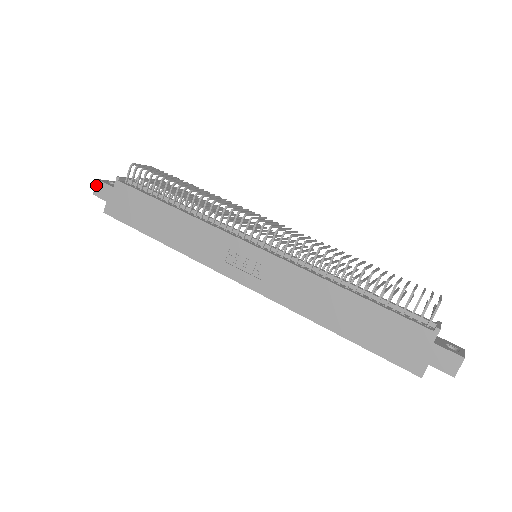
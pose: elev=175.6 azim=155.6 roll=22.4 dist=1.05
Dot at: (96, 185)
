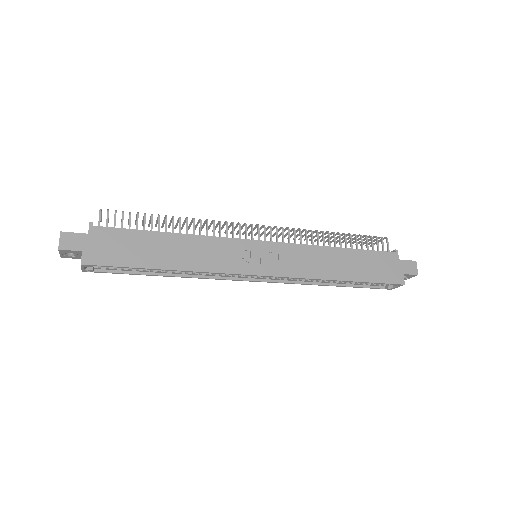
Dot at: (60, 238)
